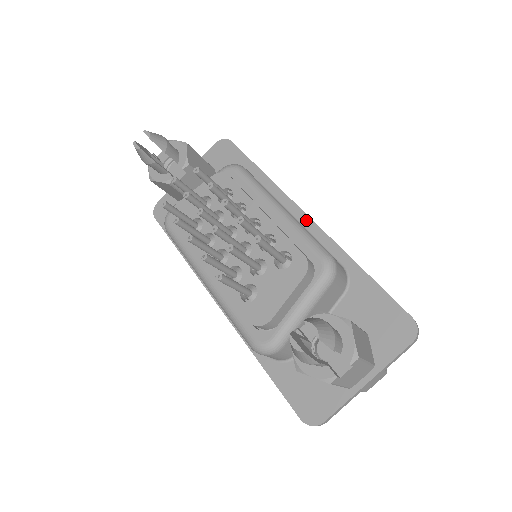
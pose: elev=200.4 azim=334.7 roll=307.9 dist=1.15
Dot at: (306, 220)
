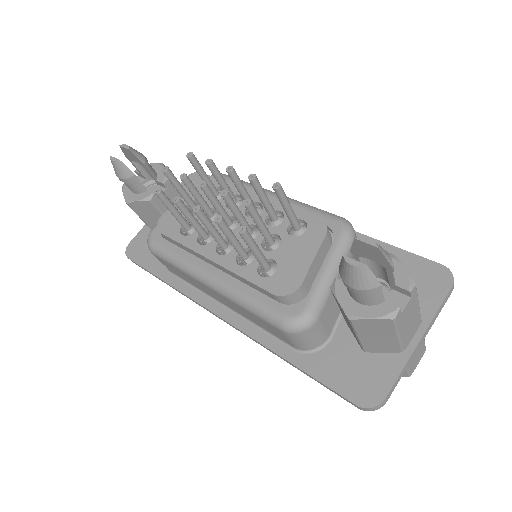
Dot at: occluded
